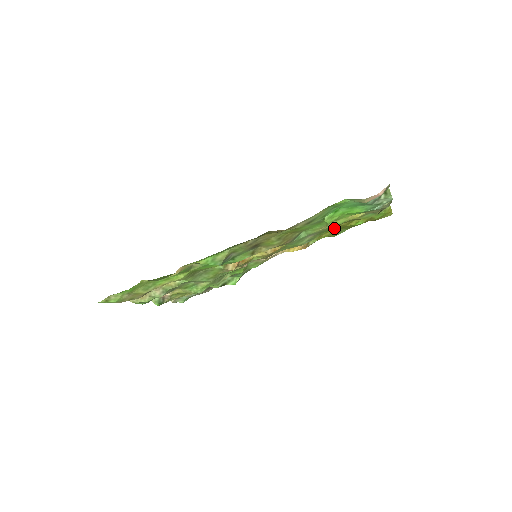
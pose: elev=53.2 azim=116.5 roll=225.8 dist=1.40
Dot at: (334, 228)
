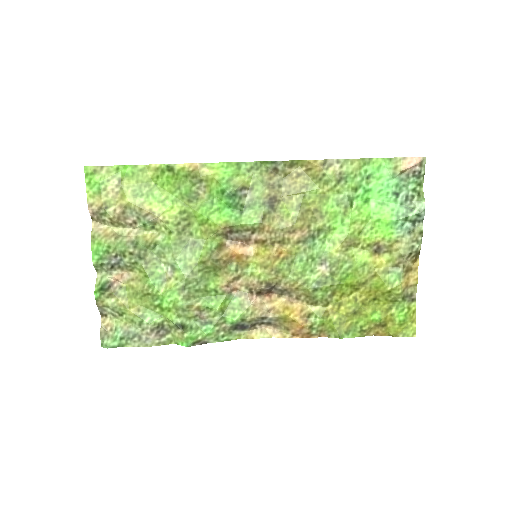
Dot at: (346, 302)
